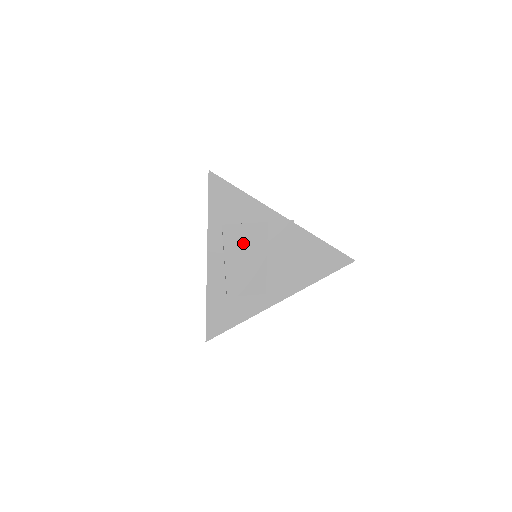
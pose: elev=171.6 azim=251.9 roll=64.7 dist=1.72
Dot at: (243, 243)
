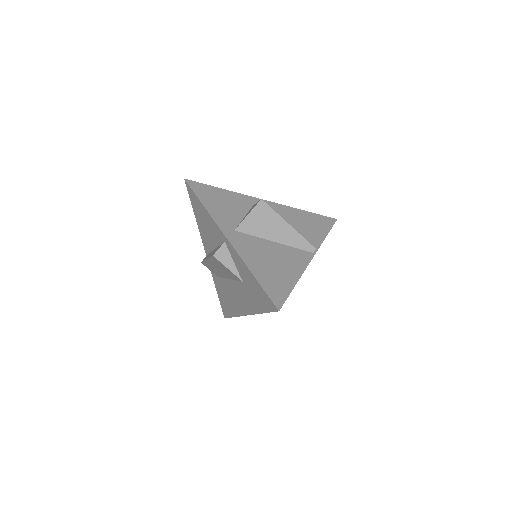
Dot at: occluded
